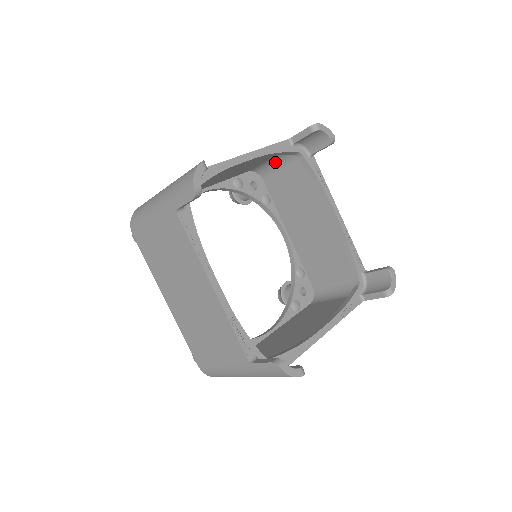
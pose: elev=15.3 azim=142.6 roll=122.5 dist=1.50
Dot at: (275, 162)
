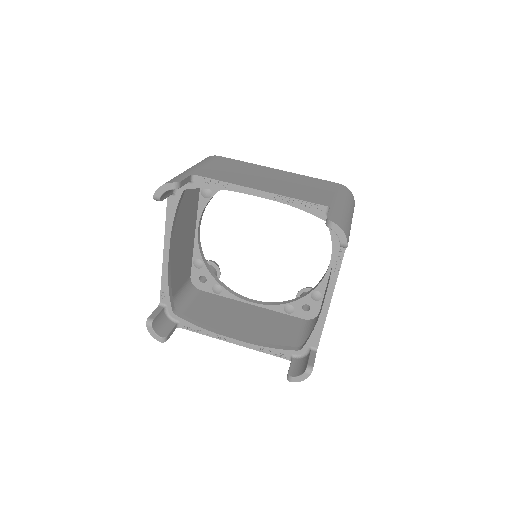
Dot at: occluded
